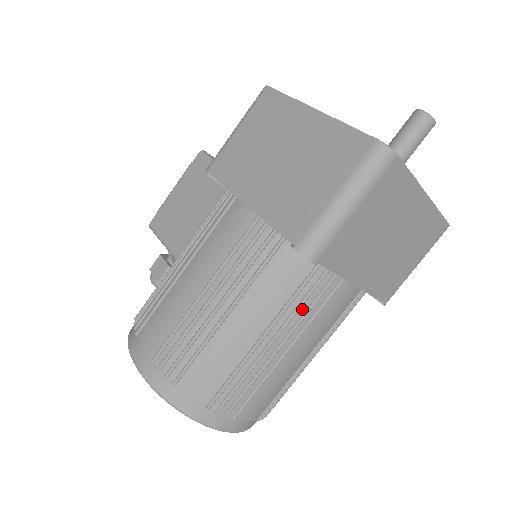
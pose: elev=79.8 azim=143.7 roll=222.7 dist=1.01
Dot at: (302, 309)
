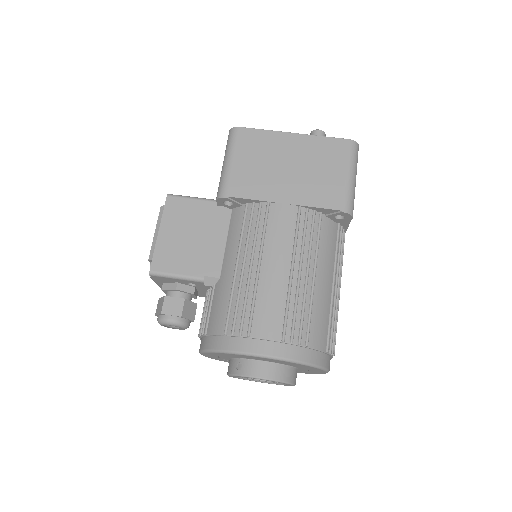
Dot at: (339, 258)
